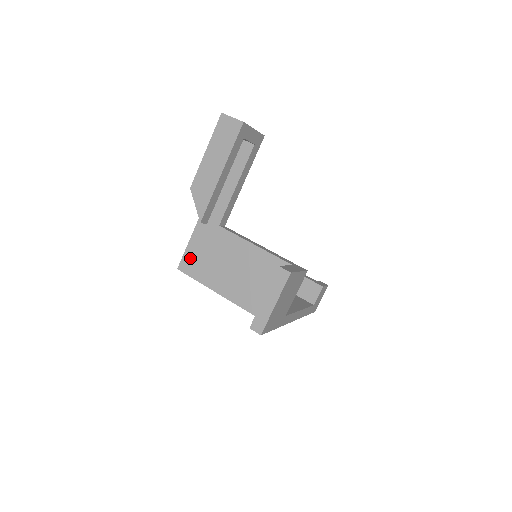
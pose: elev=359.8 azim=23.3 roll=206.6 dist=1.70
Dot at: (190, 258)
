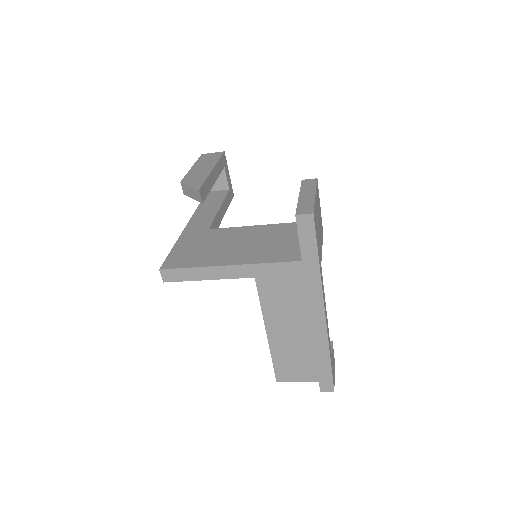
Dot at: (177, 257)
